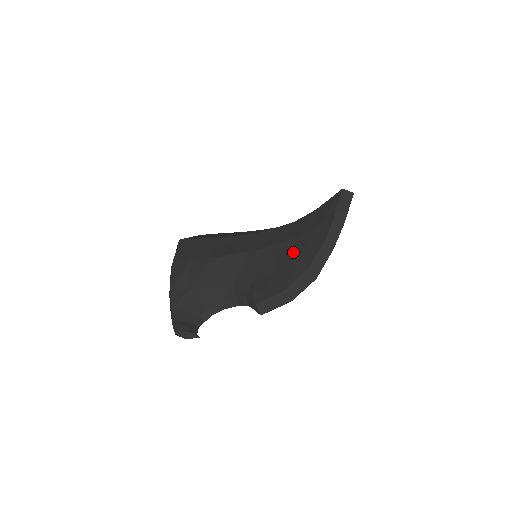
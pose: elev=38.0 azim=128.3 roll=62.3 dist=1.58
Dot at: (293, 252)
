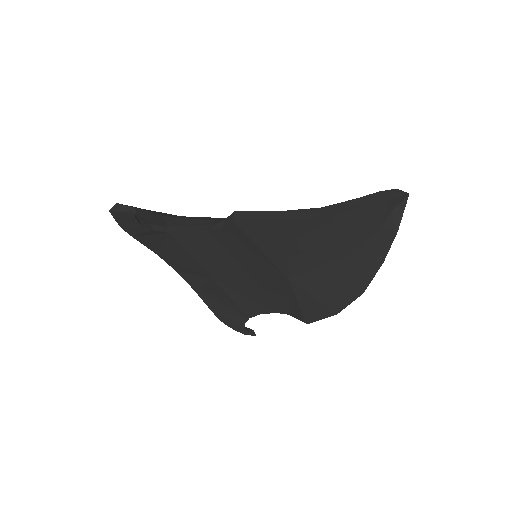
Dot at: occluded
